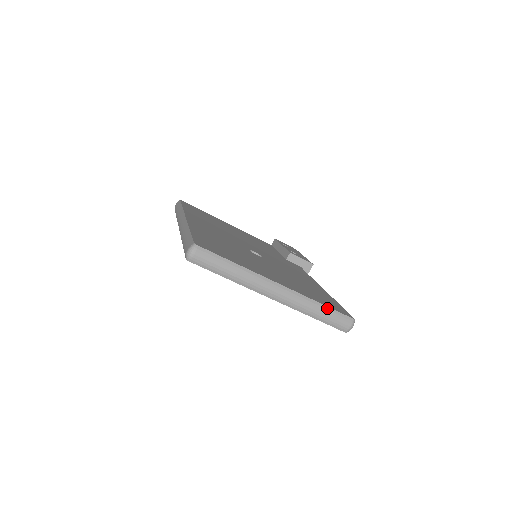
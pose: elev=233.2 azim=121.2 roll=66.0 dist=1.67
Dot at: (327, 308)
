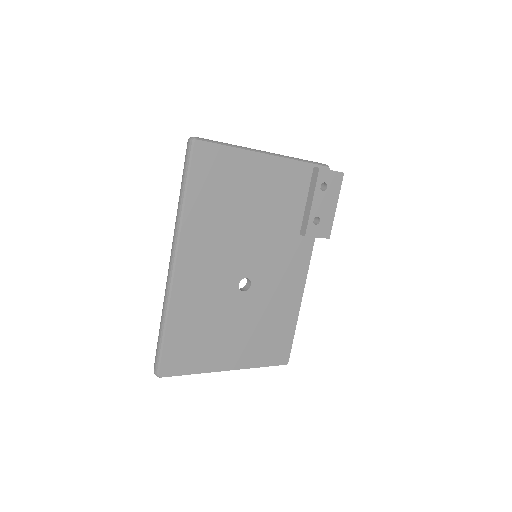
Dot at: occluded
